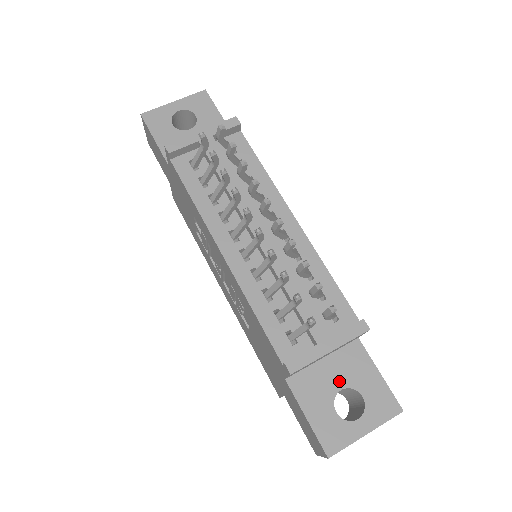
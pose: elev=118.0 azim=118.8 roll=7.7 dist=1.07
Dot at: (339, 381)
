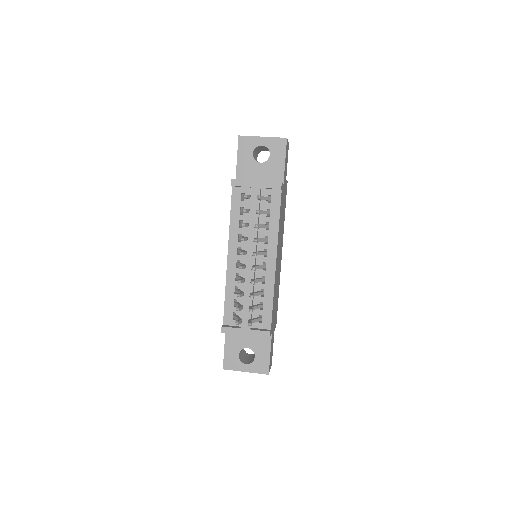
Dot at: (249, 344)
